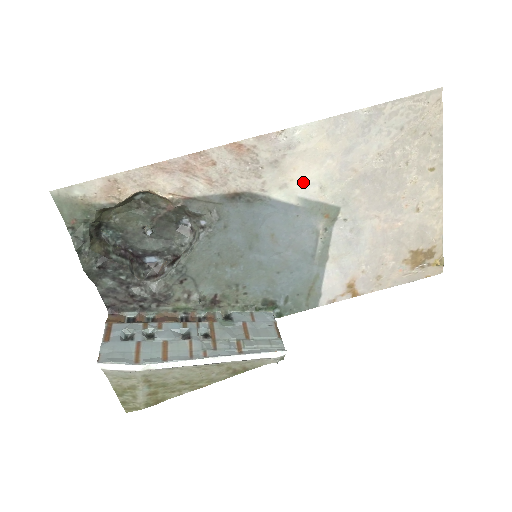
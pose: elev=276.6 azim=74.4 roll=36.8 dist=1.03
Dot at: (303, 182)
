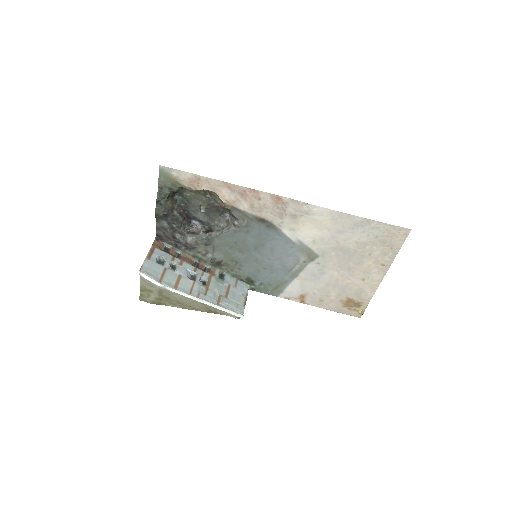
Dot at: (305, 233)
